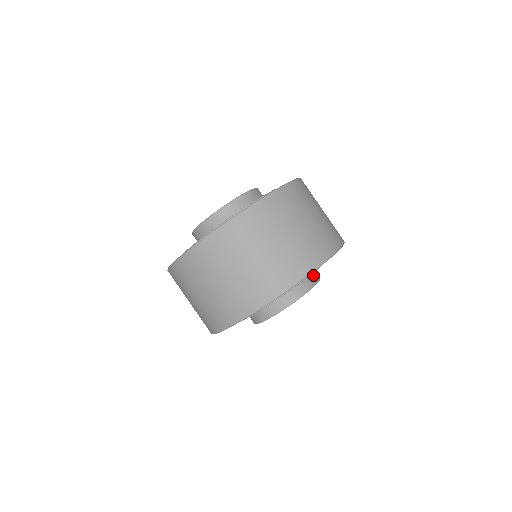
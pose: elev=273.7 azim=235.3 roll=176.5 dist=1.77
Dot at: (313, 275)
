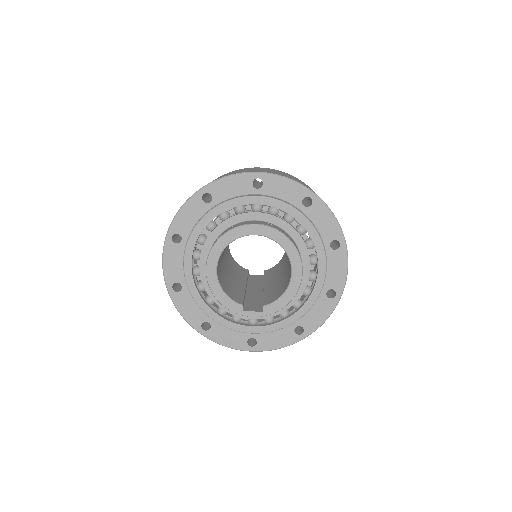
Dot at: (296, 246)
